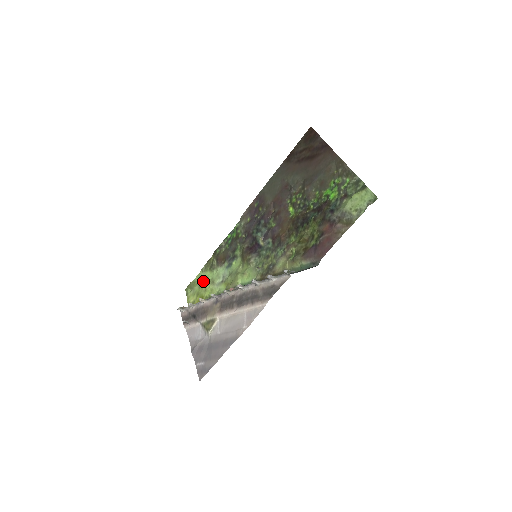
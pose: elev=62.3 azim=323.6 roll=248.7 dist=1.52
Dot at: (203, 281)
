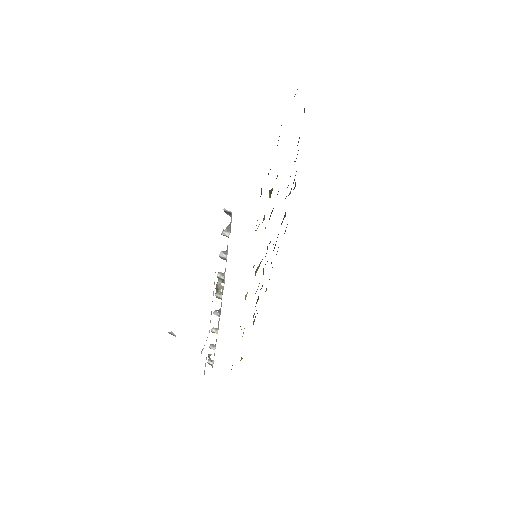
Dot at: occluded
